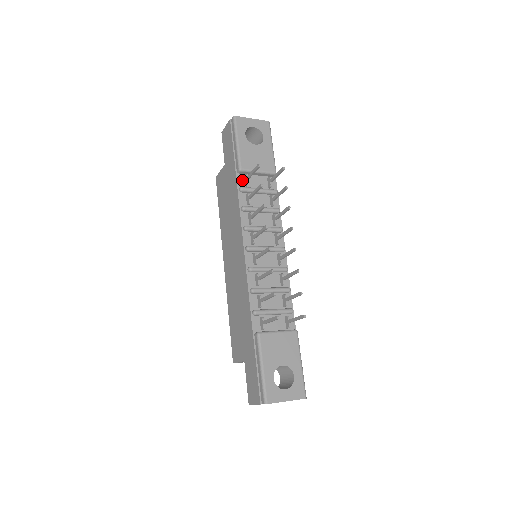
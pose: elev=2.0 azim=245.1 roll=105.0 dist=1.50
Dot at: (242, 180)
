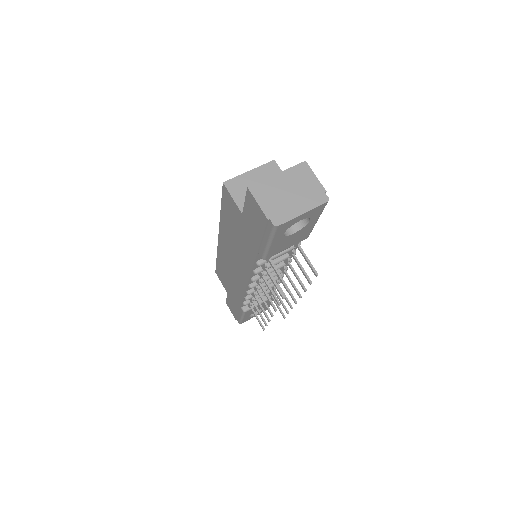
Dot at: occluded
